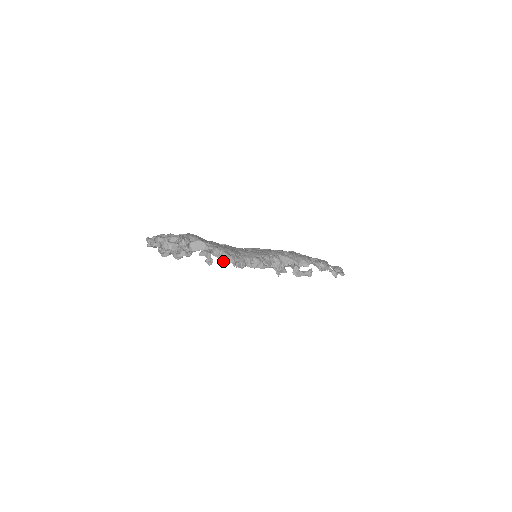
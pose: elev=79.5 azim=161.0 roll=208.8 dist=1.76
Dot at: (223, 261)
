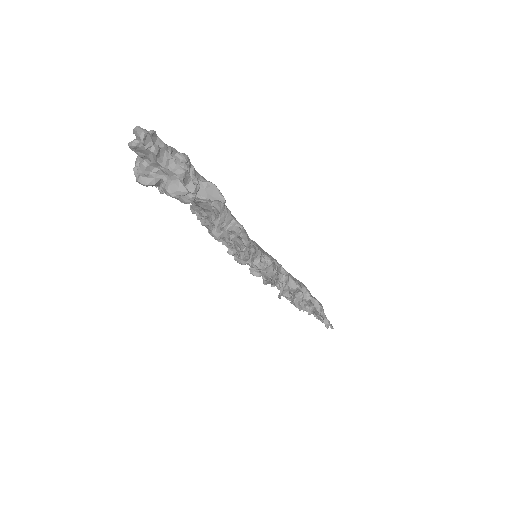
Dot at: (236, 235)
